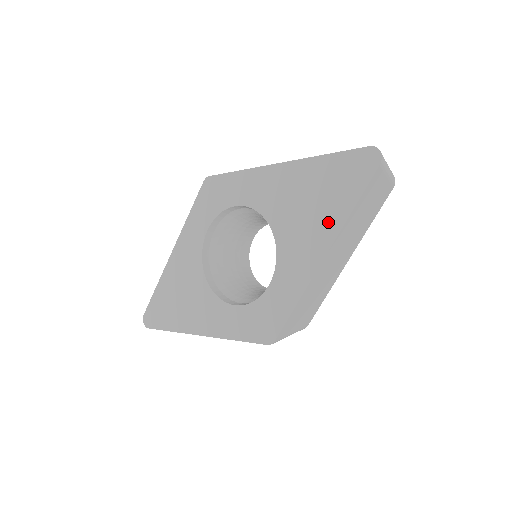
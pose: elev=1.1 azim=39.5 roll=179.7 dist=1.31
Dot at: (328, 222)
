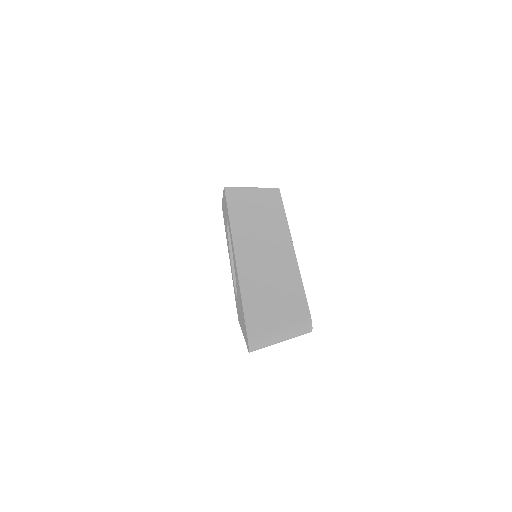
Dot at: occluded
